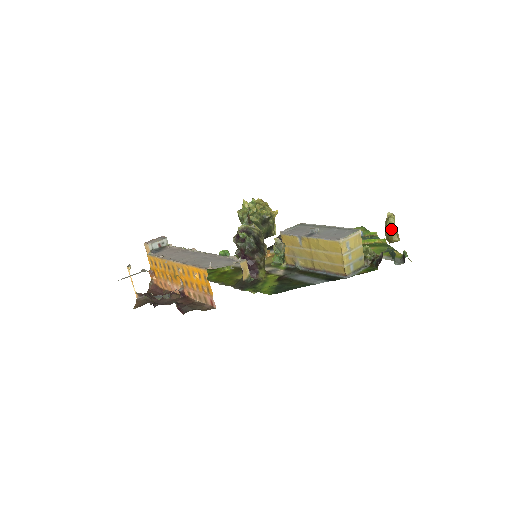
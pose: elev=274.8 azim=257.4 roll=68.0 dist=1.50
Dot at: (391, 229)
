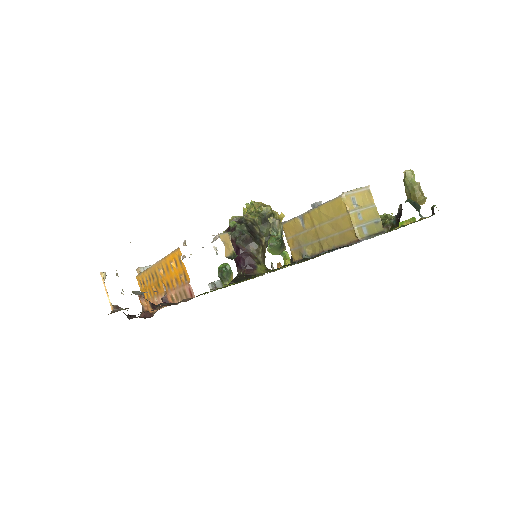
Dot at: (411, 185)
